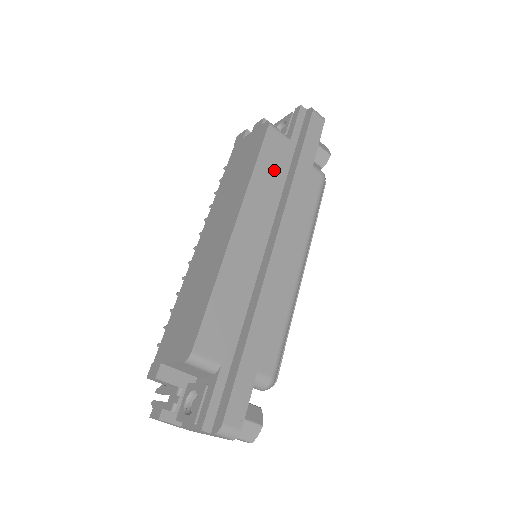
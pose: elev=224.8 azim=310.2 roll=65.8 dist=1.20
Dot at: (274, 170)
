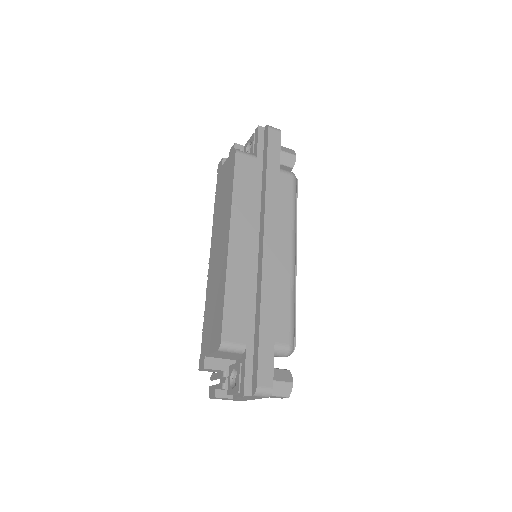
Dot at: (249, 186)
